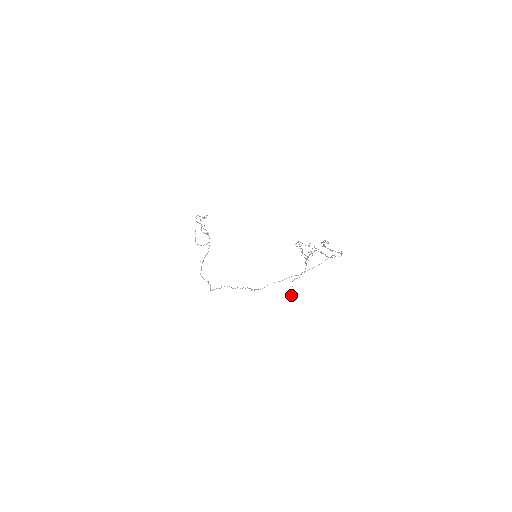
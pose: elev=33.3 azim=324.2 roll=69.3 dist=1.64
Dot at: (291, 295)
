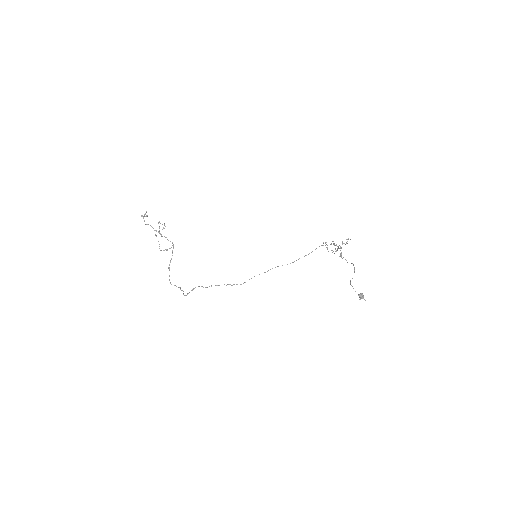
Dot at: (362, 296)
